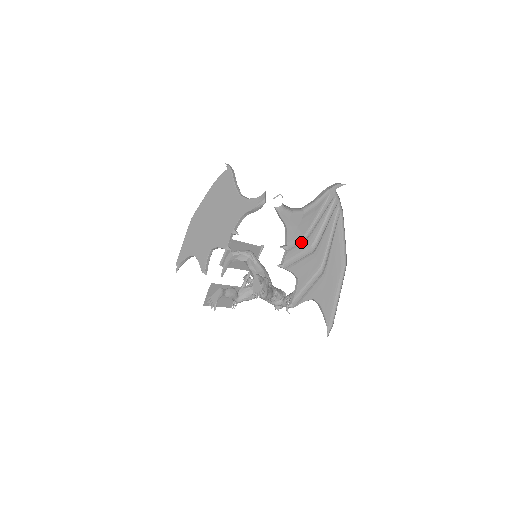
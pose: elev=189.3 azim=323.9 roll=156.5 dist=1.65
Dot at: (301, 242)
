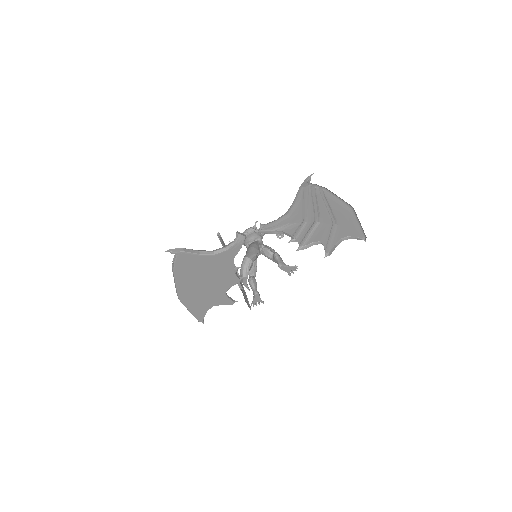
Dot at: (303, 227)
